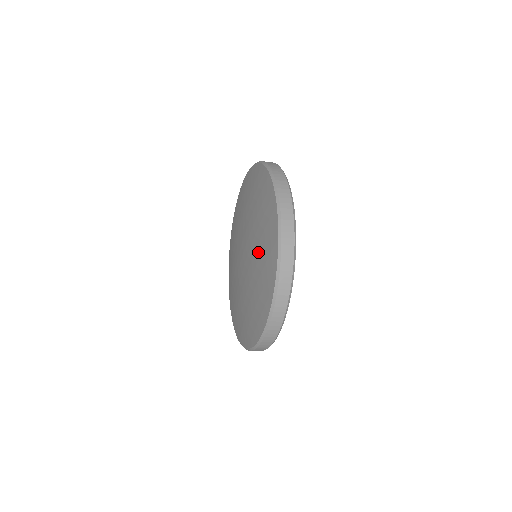
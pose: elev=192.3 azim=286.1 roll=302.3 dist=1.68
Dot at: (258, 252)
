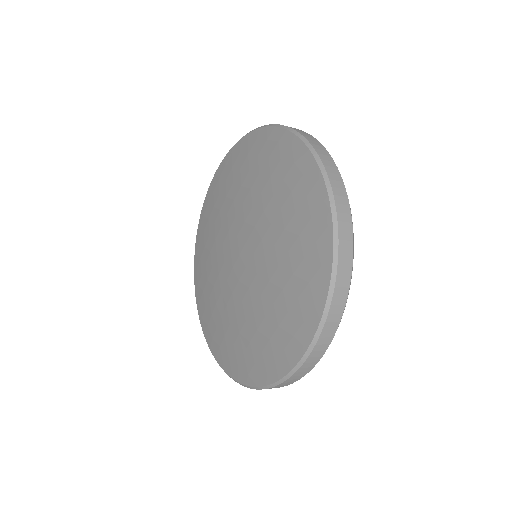
Dot at: (282, 246)
